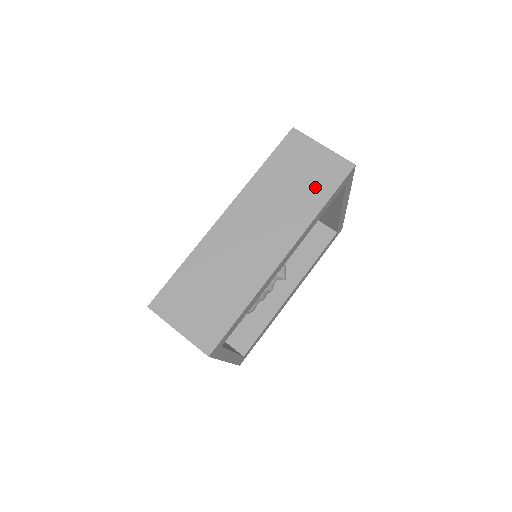
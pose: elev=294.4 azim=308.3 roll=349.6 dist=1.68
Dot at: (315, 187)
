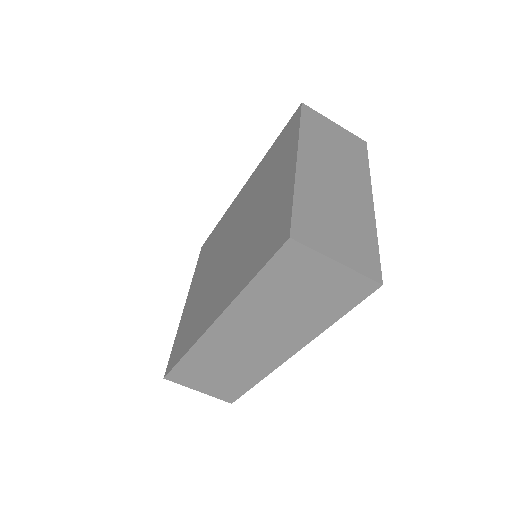
Dot at: (325, 305)
